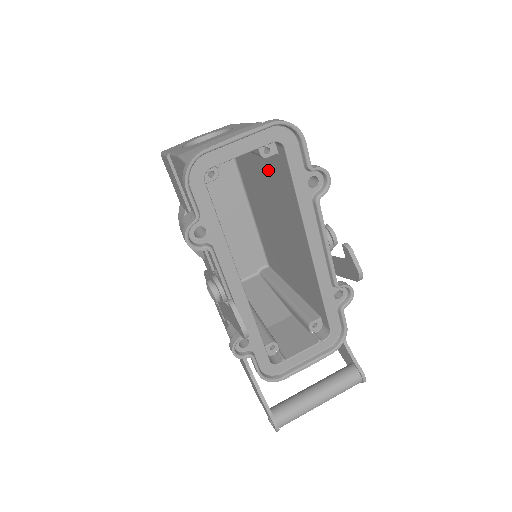
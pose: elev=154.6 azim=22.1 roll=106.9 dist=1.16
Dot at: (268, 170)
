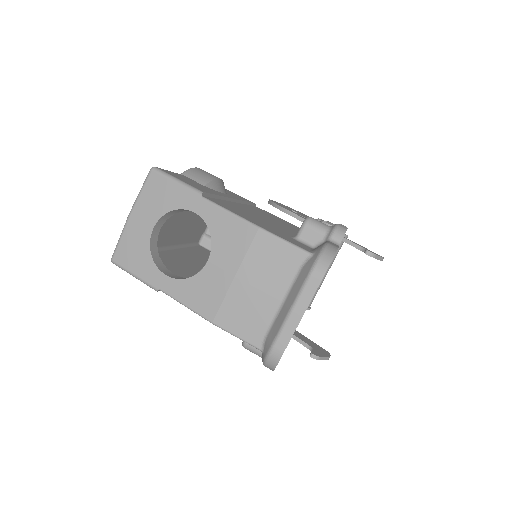
Dot at: occluded
